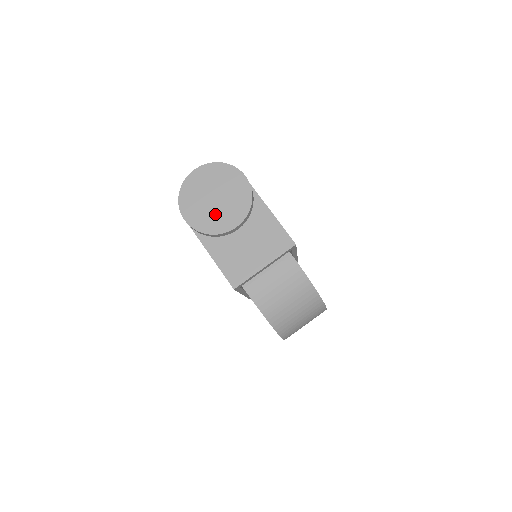
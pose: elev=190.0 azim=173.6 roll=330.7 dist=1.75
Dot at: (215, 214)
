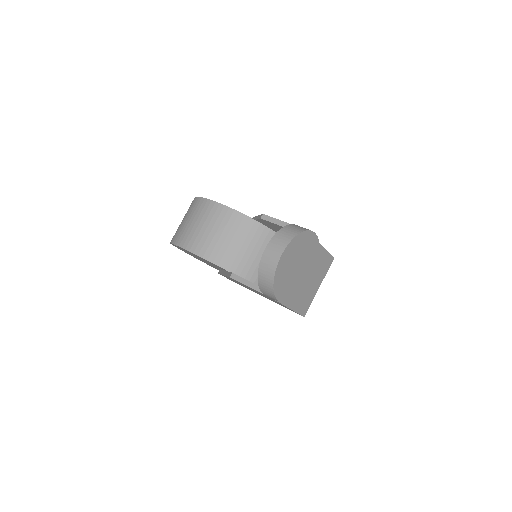
Dot at: (299, 280)
